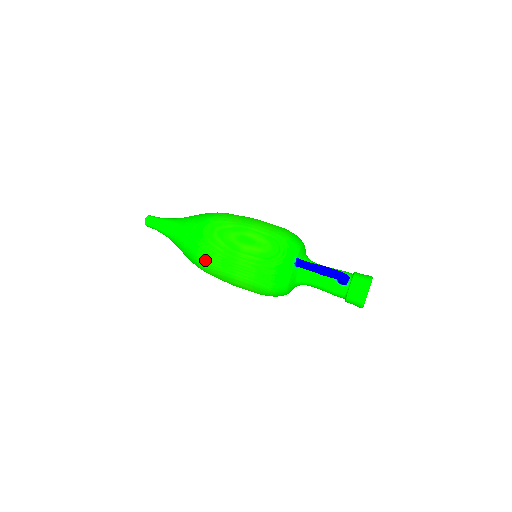
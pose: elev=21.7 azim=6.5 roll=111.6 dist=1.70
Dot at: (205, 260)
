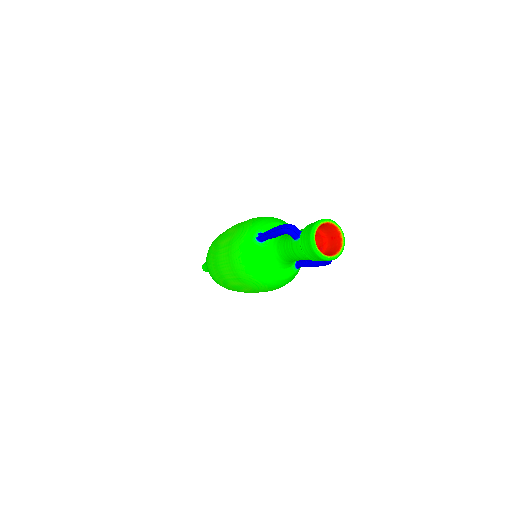
Dot at: (211, 272)
